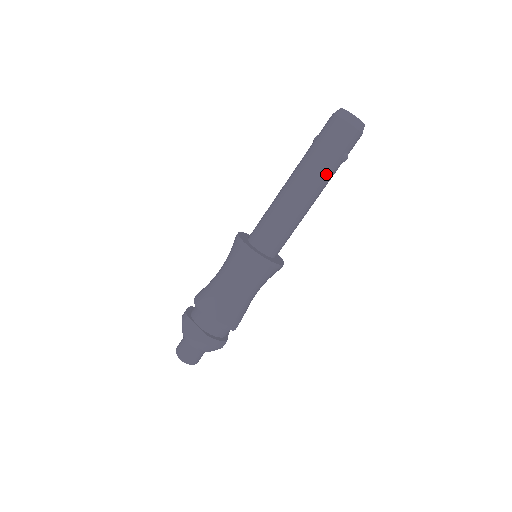
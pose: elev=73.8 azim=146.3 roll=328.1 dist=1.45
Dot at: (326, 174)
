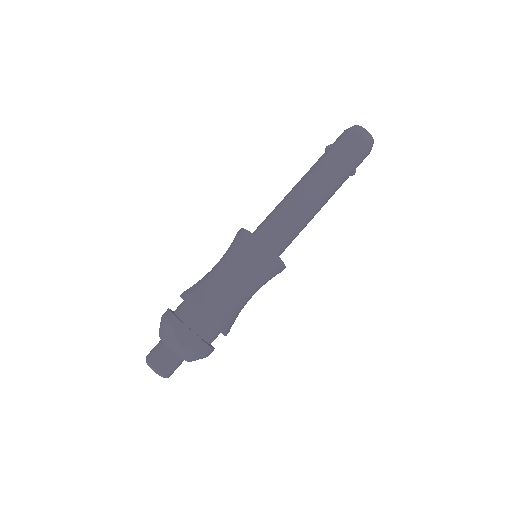
Dot at: (340, 185)
